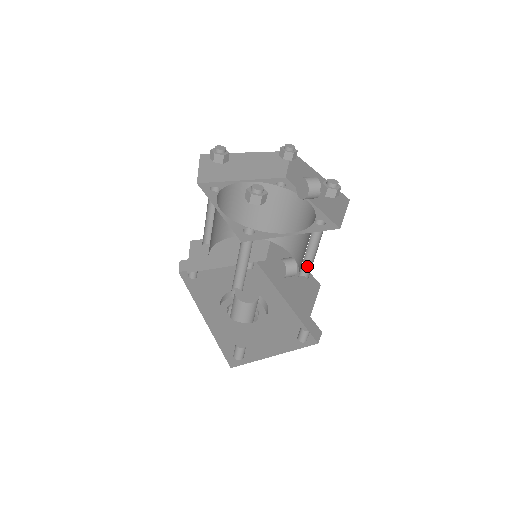
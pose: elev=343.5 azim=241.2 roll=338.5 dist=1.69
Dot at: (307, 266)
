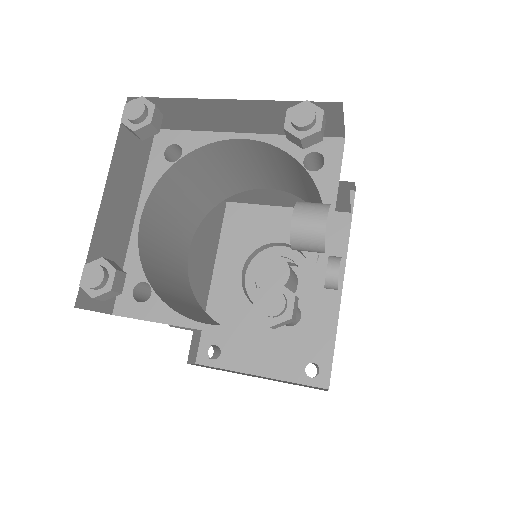
Dot at: occluded
